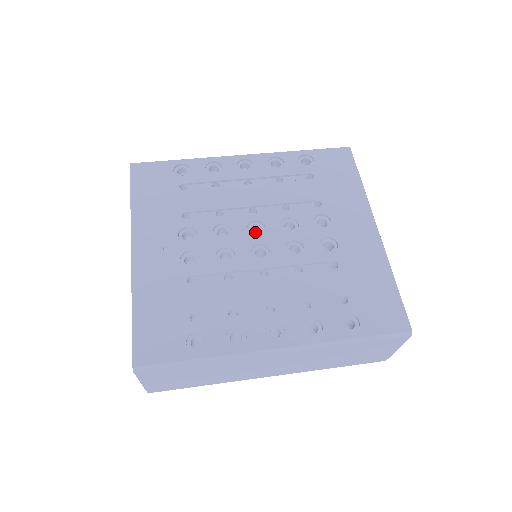
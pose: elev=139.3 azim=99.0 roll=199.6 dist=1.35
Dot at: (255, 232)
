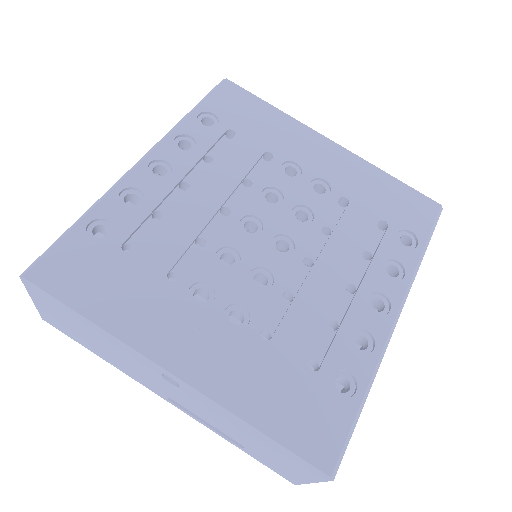
Dot at: occluded
